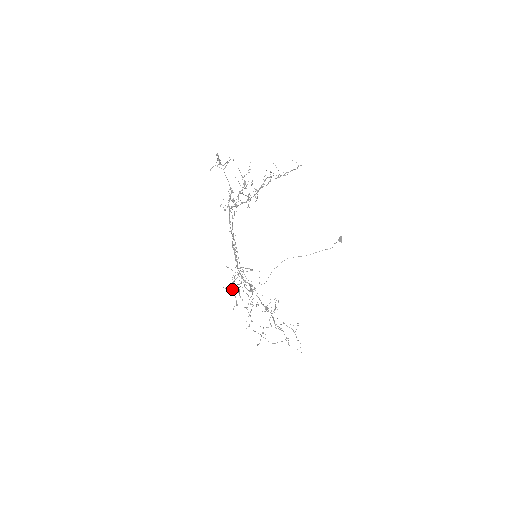
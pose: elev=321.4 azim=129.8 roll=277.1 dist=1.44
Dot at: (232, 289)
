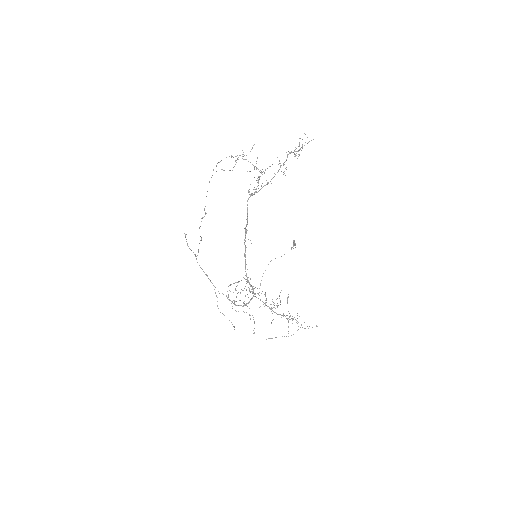
Dot at: occluded
